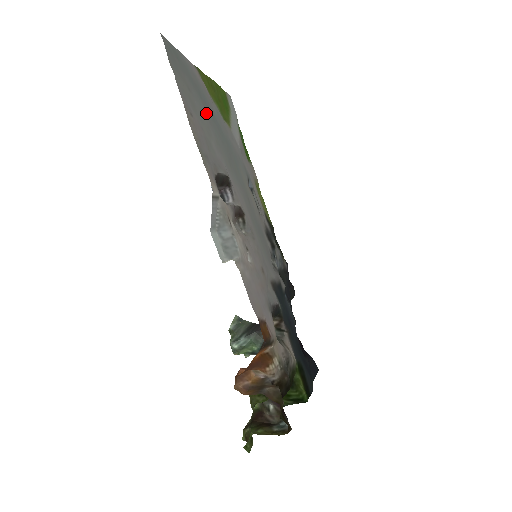
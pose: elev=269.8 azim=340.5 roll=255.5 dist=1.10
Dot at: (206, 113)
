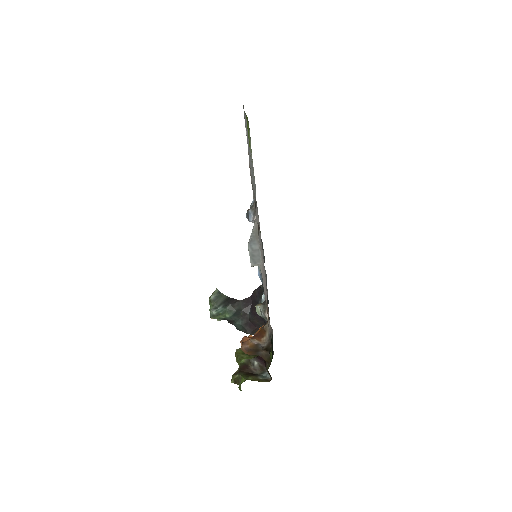
Dot at: (249, 152)
